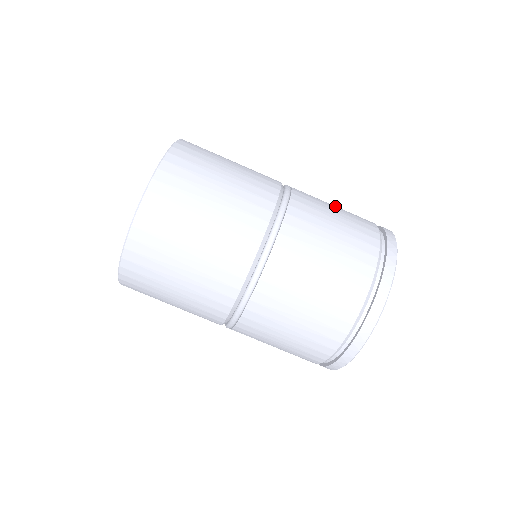
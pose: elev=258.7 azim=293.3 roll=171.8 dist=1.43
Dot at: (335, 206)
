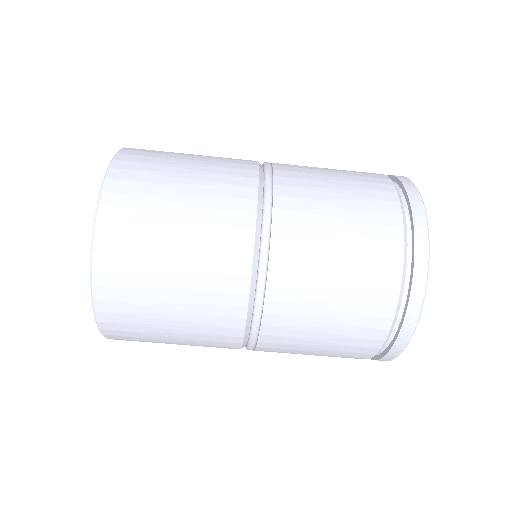
Dot at: occluded
